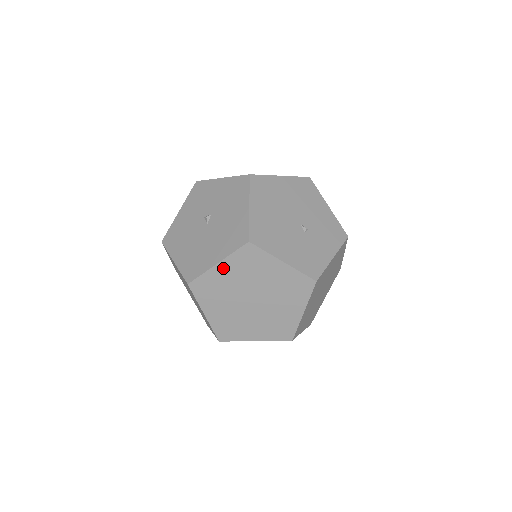
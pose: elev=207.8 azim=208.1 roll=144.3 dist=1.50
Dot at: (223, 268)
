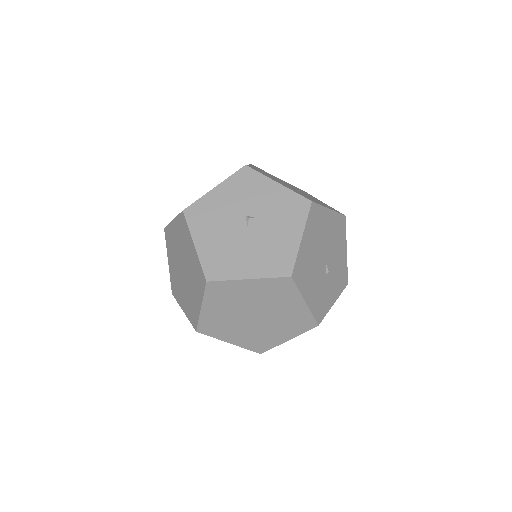
Dot at: (250, 284)
